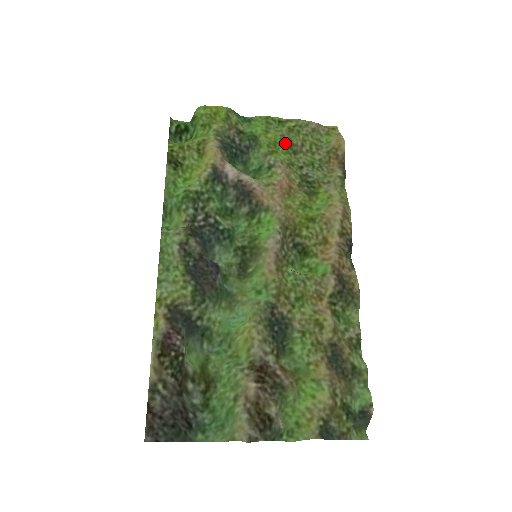
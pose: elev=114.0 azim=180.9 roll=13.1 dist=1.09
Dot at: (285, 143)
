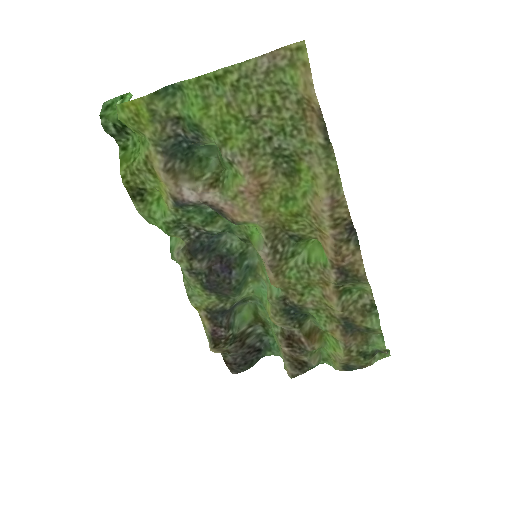
Dot at: (235, 119)
